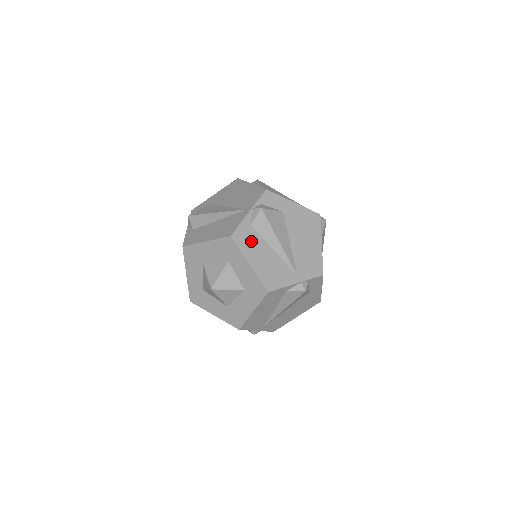
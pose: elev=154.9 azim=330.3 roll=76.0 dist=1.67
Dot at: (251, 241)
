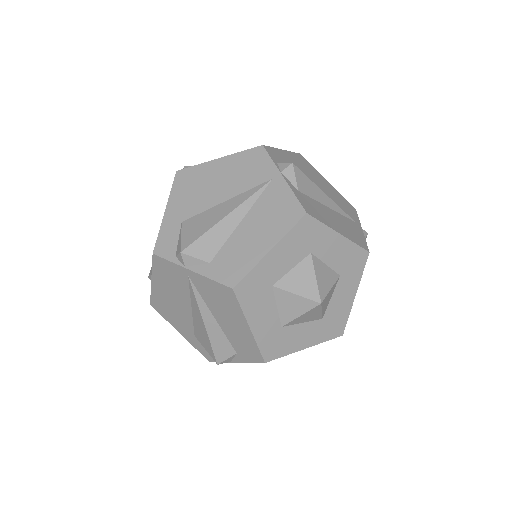
Dot at: occluded
